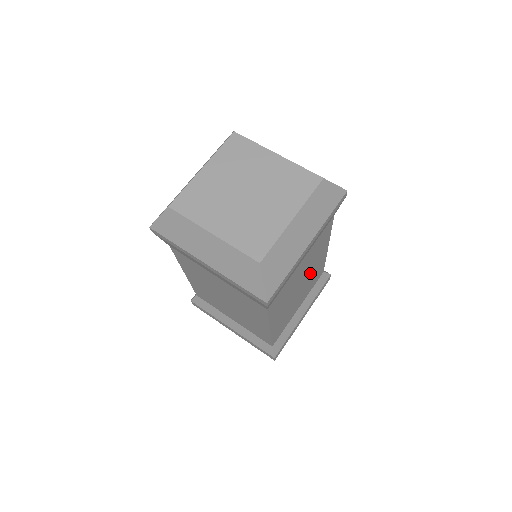
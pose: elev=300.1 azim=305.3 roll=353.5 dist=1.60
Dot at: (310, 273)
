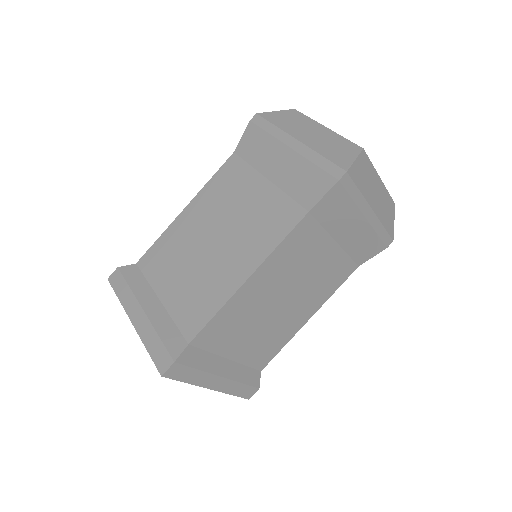
Dot at: (290, 310)
